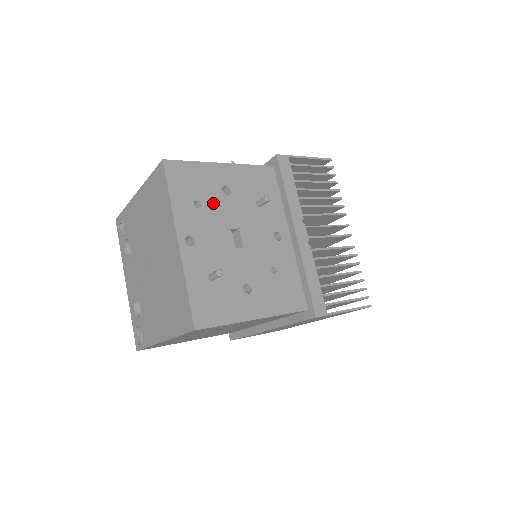
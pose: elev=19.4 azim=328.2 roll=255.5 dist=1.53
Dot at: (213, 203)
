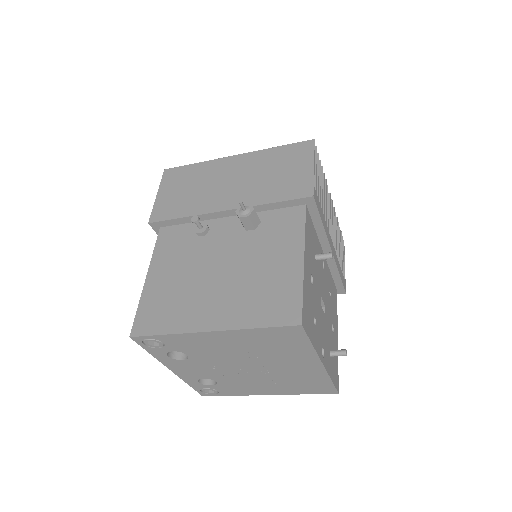
Dot at: (315, 304)
